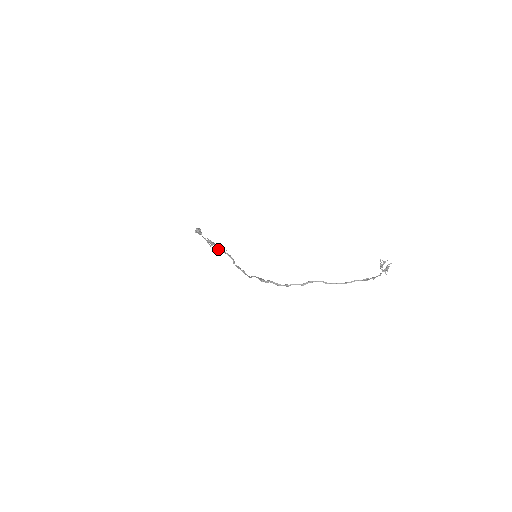
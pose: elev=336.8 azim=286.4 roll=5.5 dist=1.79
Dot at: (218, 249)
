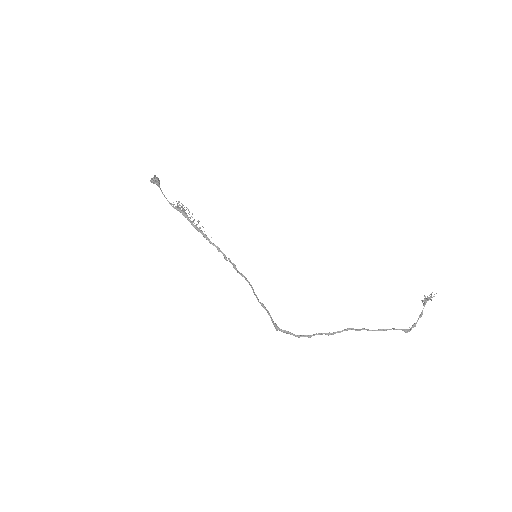
Dot at: (197, 230)
